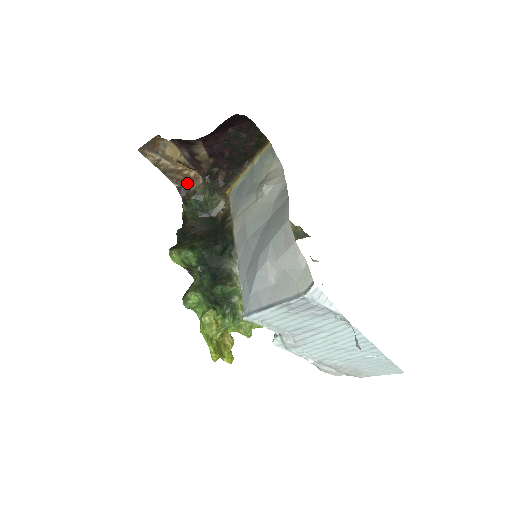
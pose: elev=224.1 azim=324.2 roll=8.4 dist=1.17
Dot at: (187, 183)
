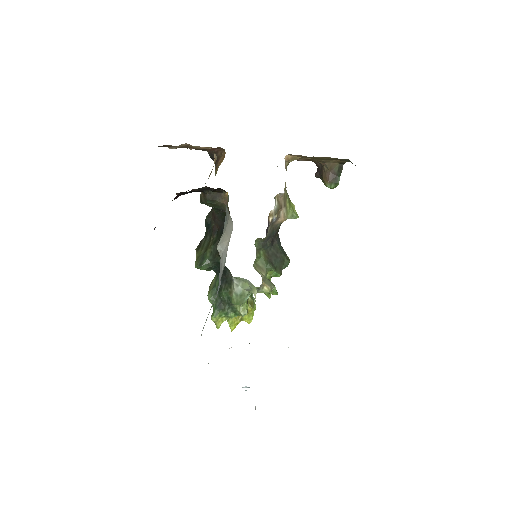
Dot at: (212, 151)
